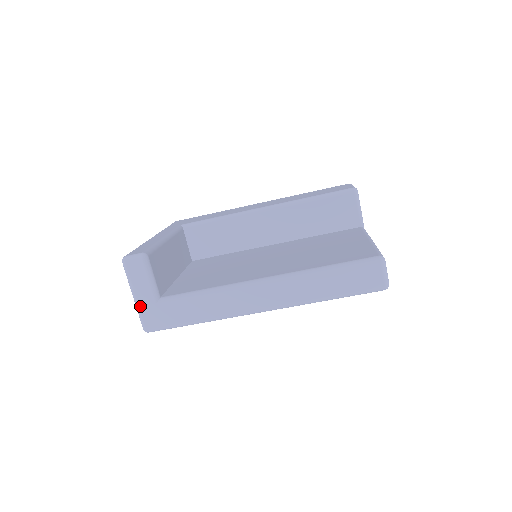
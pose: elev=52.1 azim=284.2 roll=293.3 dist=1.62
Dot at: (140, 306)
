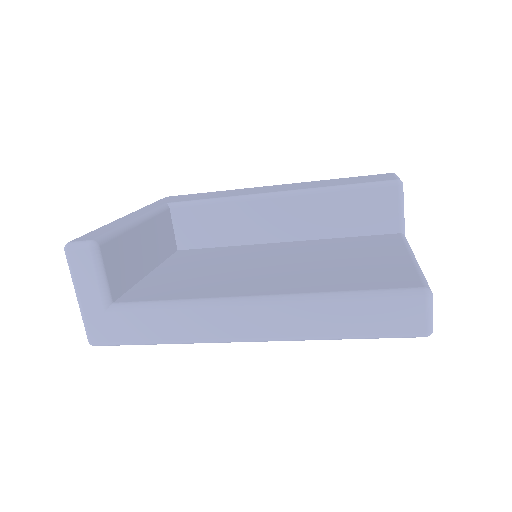
Dot at: (85, 311)
